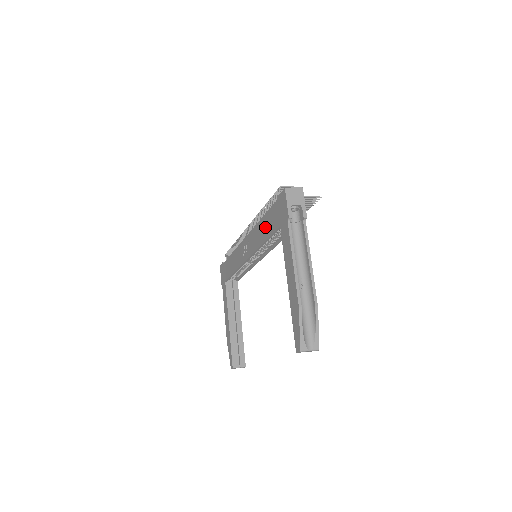
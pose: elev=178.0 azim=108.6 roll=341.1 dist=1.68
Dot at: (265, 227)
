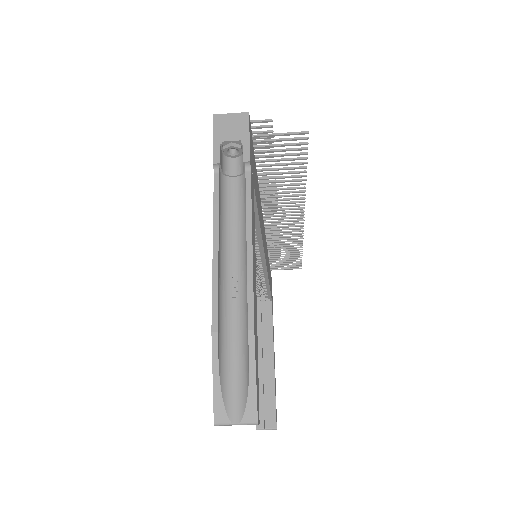
Dot at: occluded
